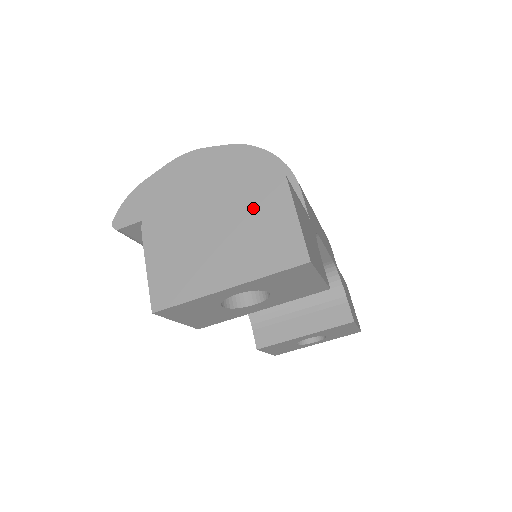
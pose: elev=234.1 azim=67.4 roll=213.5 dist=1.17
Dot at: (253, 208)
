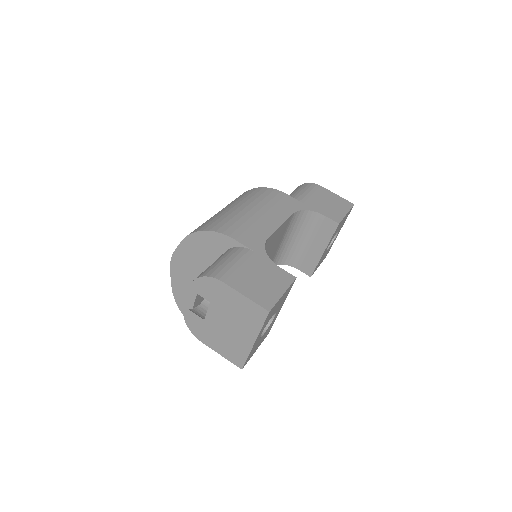
Dot at: (225, 304)
